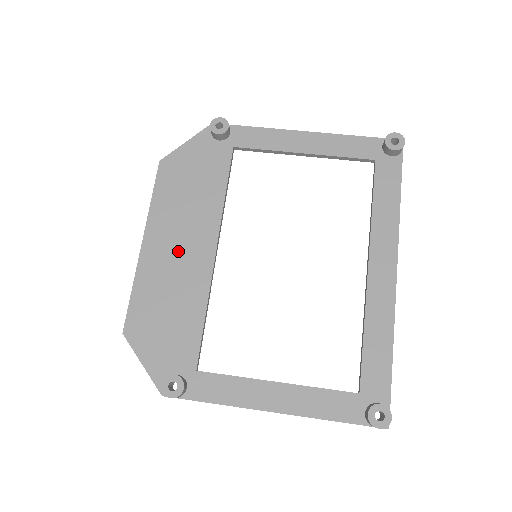
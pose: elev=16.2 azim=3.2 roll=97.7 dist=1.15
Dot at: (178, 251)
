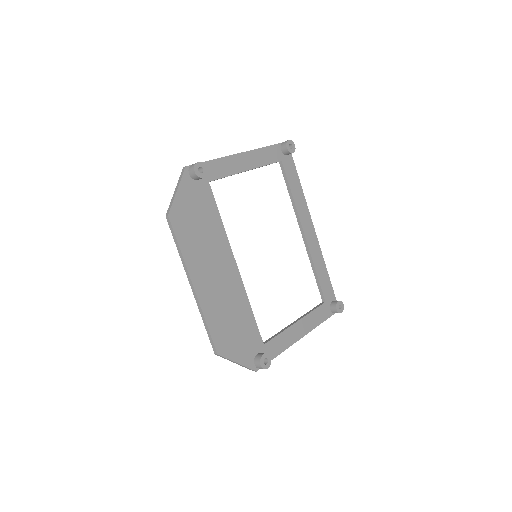
Dot at: (218, 279)
